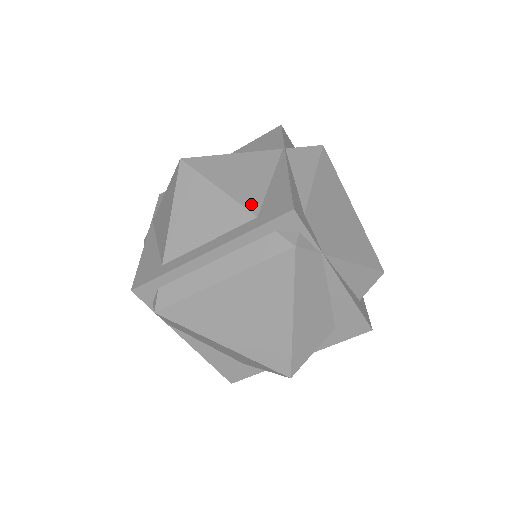
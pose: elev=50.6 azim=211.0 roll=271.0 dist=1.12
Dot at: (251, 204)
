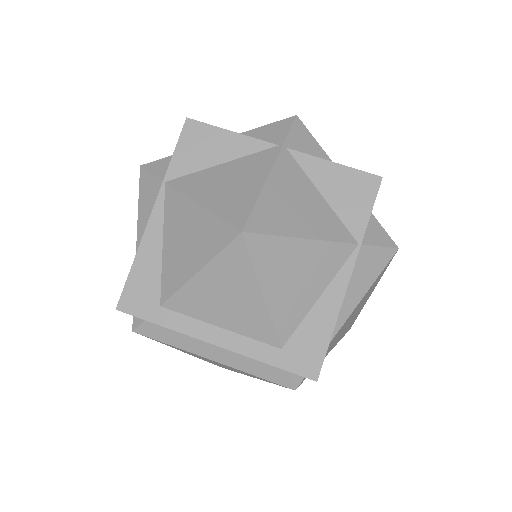
Dot at: (284, 330)
